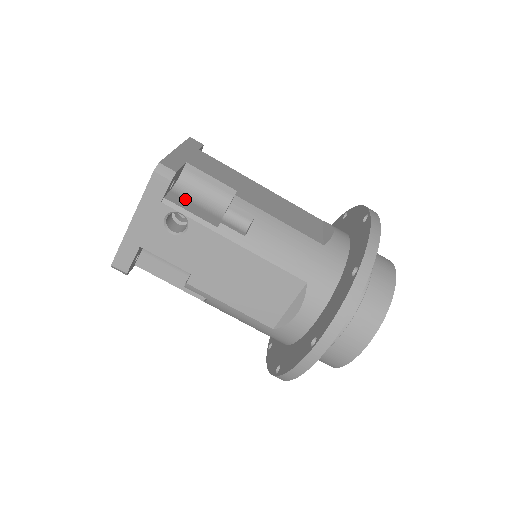
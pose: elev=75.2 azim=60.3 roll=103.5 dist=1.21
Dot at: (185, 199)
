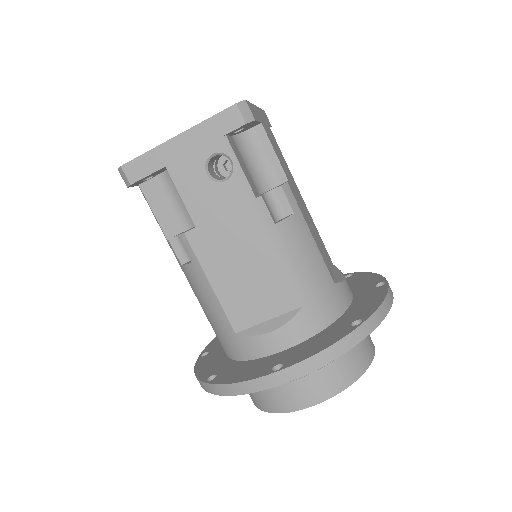
Dot at: (239, 153)
